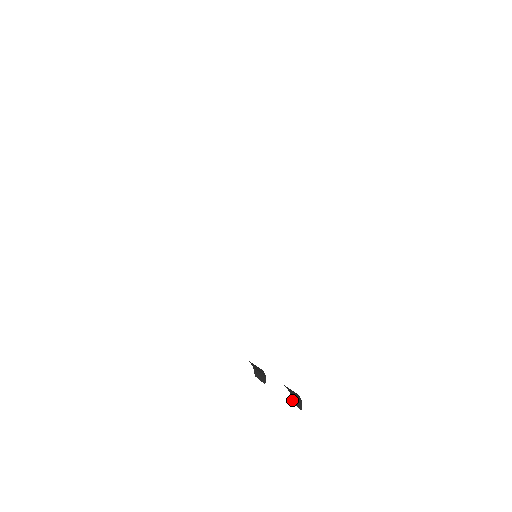
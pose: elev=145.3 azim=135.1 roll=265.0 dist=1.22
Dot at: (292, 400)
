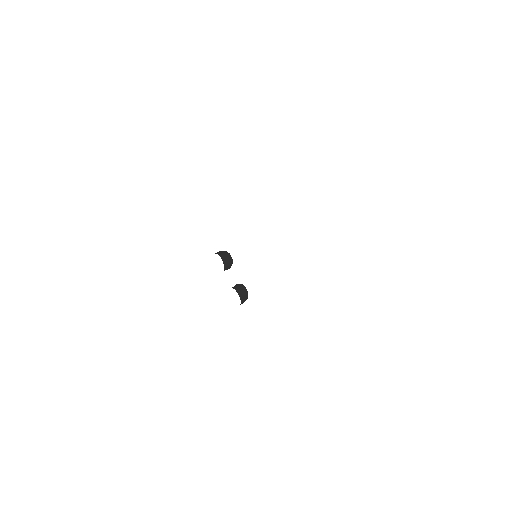
Dot at: (240, 304)
